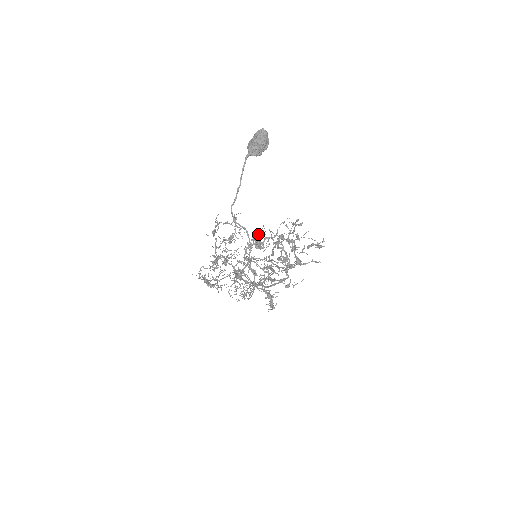
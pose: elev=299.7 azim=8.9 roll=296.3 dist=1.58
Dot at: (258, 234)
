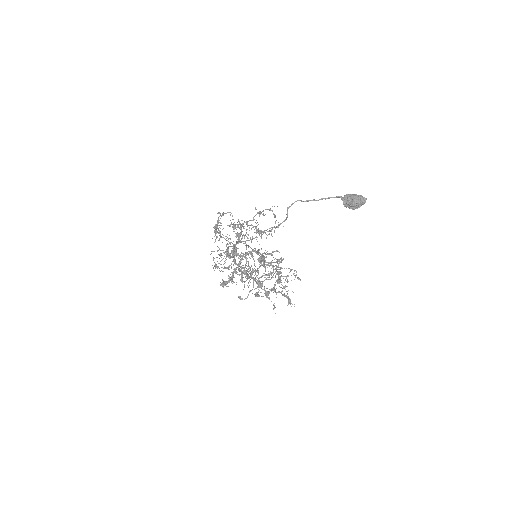
Dot at: (273, 251)
